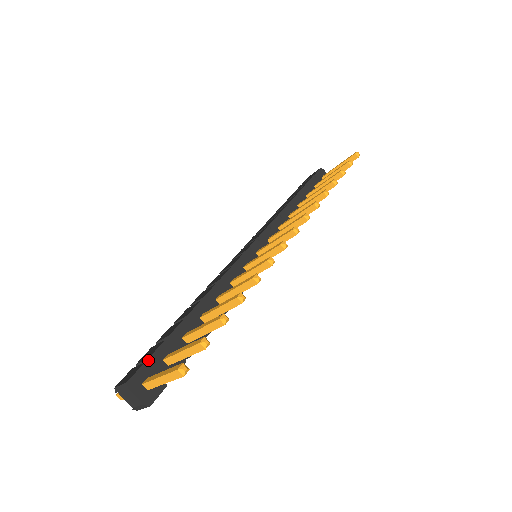
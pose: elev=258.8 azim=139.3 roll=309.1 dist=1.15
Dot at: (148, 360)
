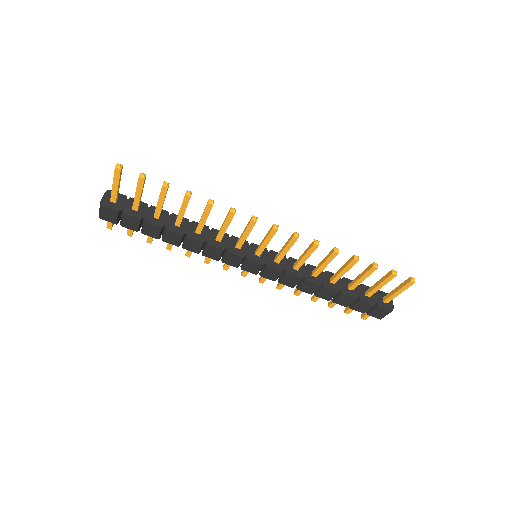
Dot at: (129, 199)
